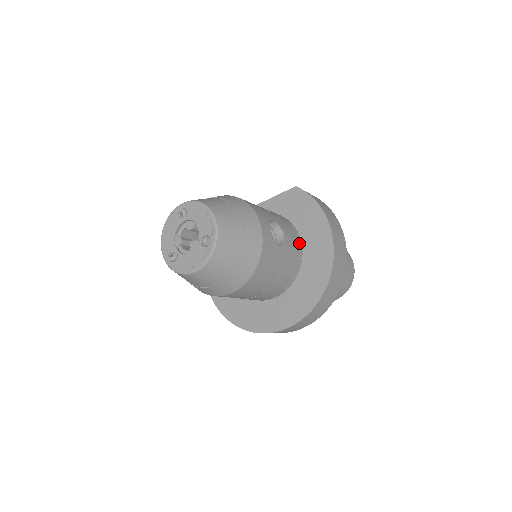
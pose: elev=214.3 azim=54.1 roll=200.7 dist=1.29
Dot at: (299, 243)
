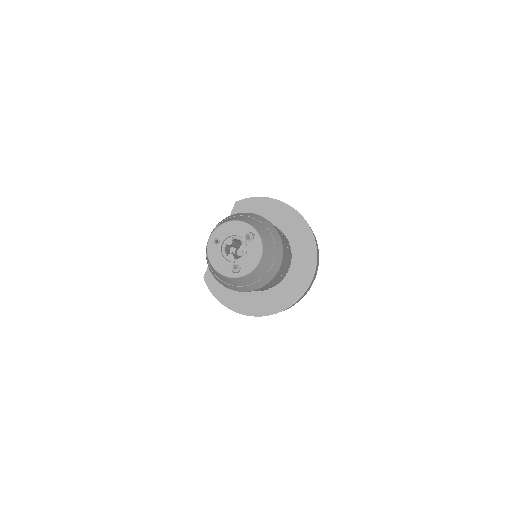
Dot at: occluded
